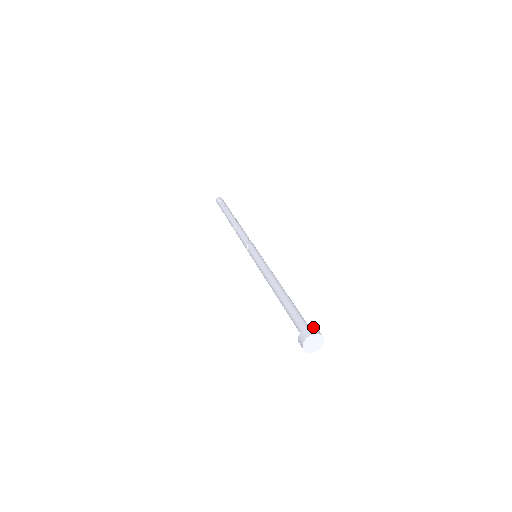
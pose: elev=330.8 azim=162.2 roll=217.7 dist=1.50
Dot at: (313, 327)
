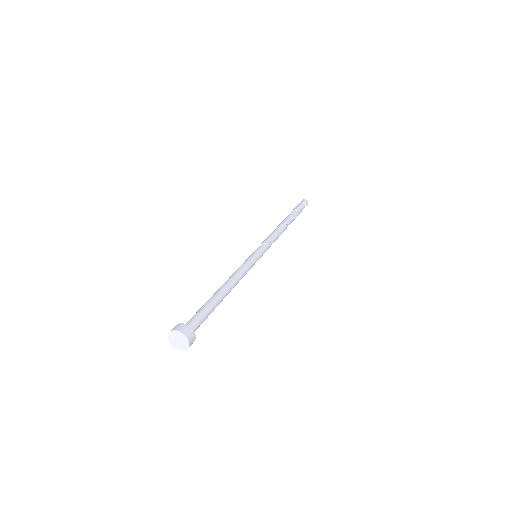
Dot at: (194, 332)
